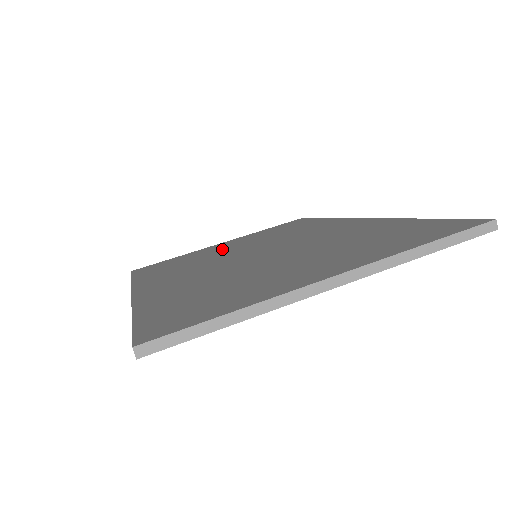
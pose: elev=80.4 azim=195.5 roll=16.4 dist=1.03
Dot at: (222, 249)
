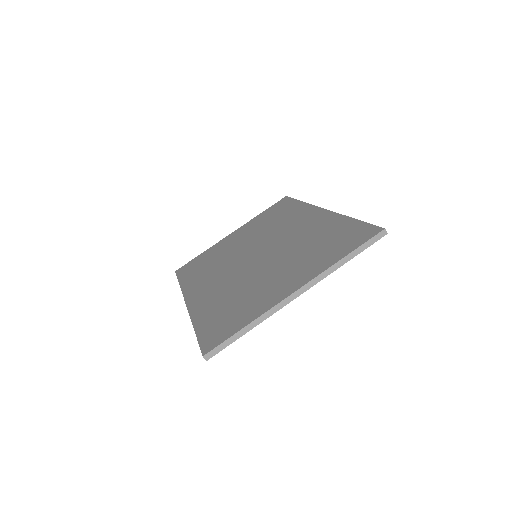
Dot at: (233, 245)
